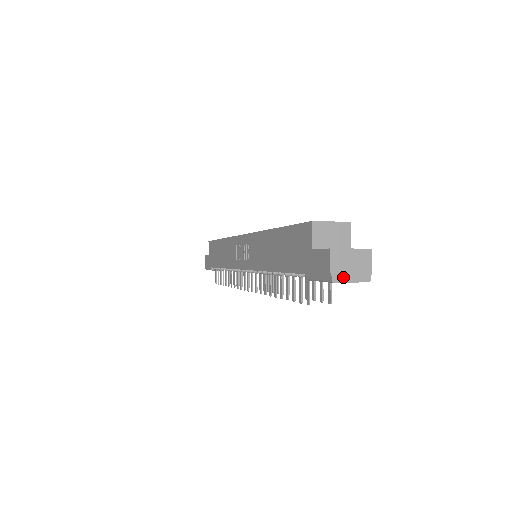
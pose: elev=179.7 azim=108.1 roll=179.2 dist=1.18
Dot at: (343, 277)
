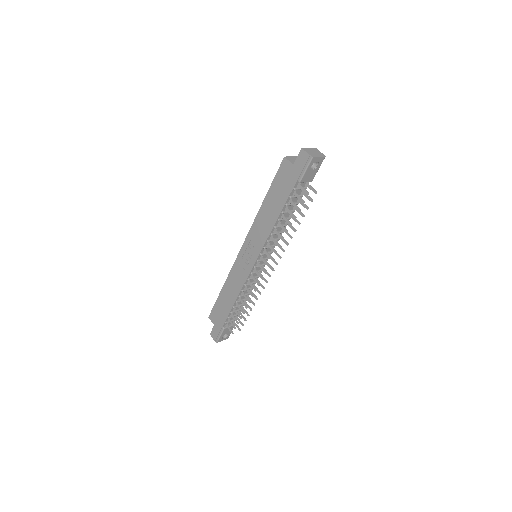
Dot at: (315, 156)
